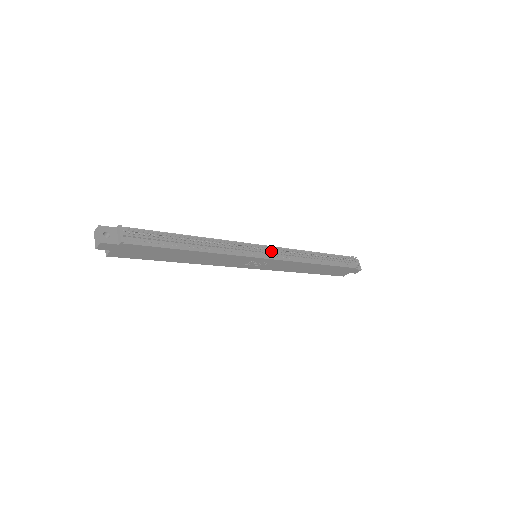
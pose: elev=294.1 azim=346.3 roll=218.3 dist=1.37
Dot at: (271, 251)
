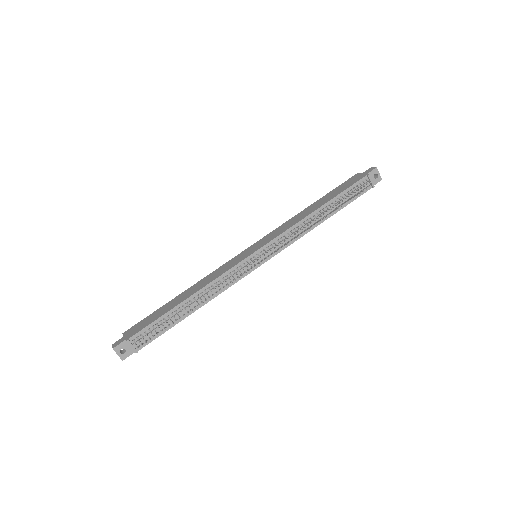
Dot at: (268, 255)
